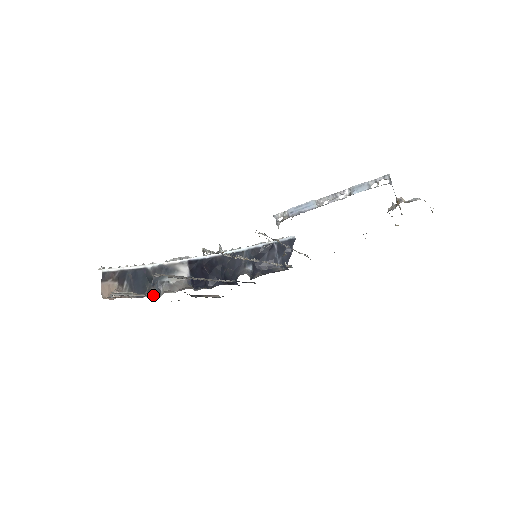
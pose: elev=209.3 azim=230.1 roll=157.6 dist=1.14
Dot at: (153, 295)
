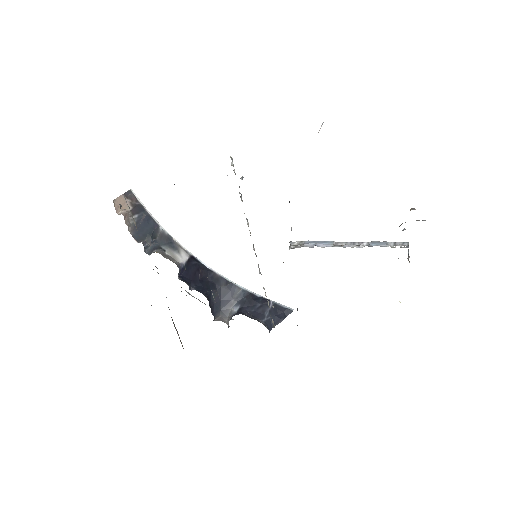
Dot at: (145, 249)
